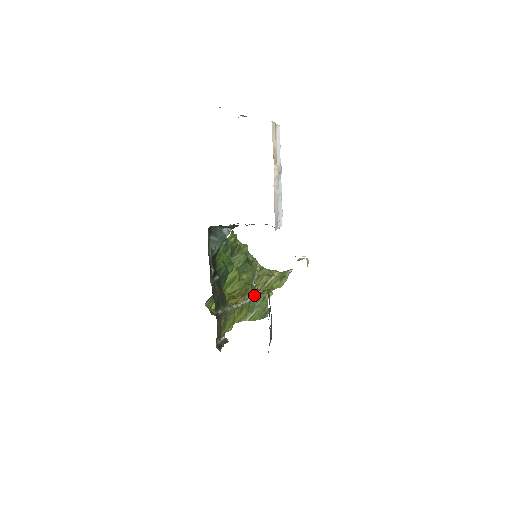
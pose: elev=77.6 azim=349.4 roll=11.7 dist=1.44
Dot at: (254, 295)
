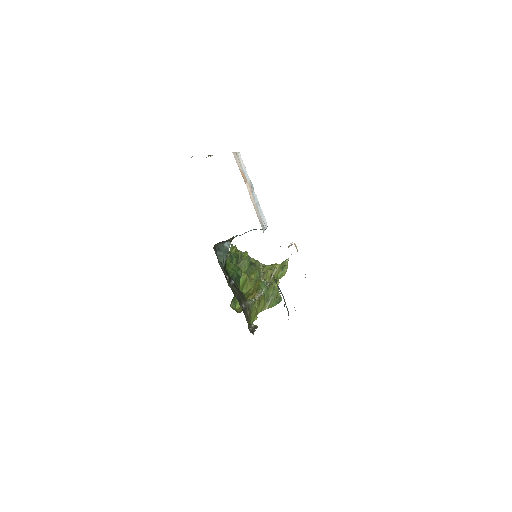
Dot at: (265, 288)
